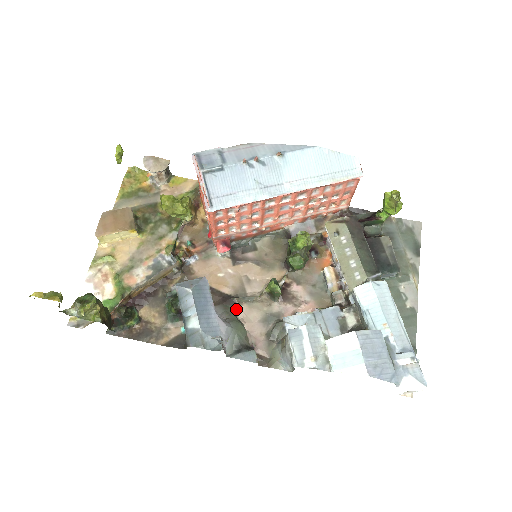
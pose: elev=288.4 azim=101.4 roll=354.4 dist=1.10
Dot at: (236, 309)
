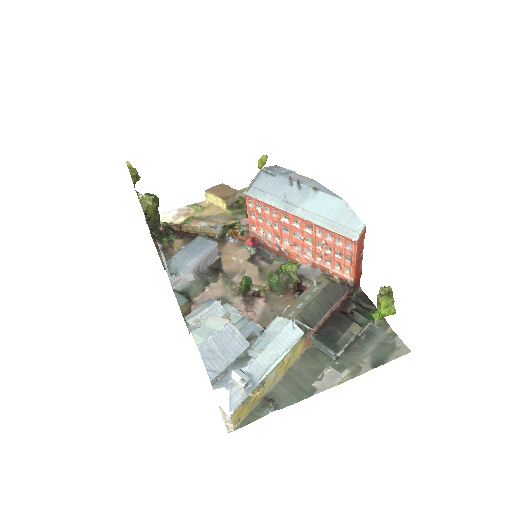
Dot at: (214, 278)
